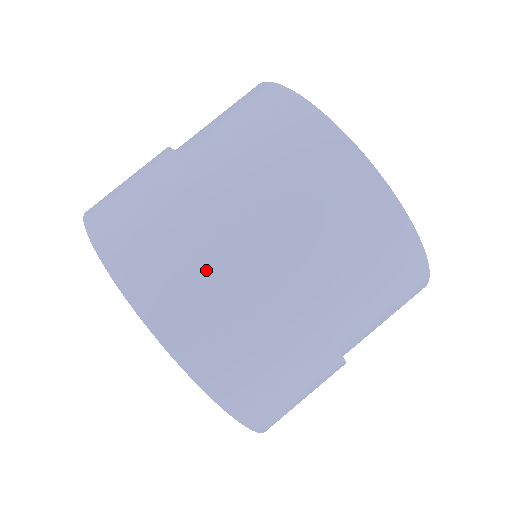
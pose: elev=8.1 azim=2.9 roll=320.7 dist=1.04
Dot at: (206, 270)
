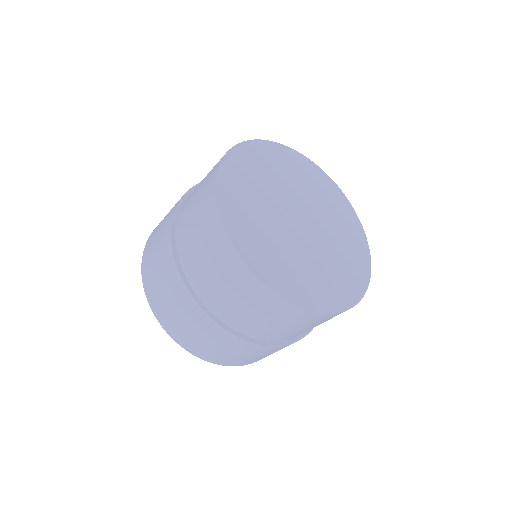
Dot at: (158, 259)
